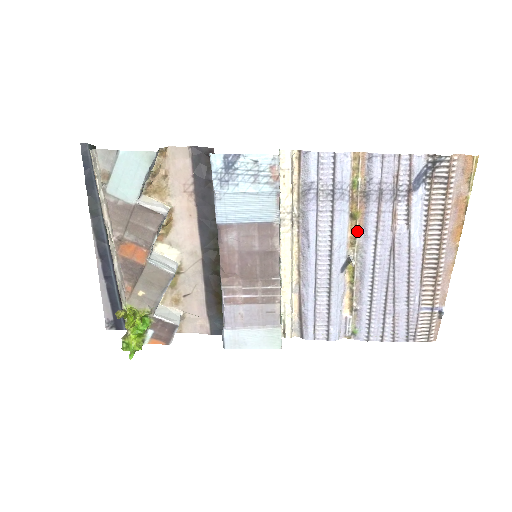
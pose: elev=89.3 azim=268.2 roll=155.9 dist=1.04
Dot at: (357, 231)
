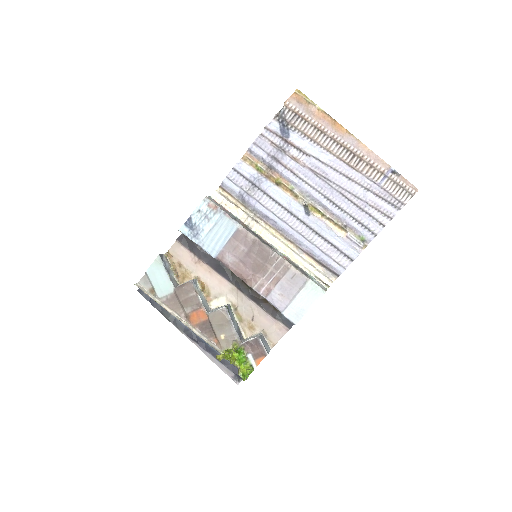
Dot at: (289, 188)
